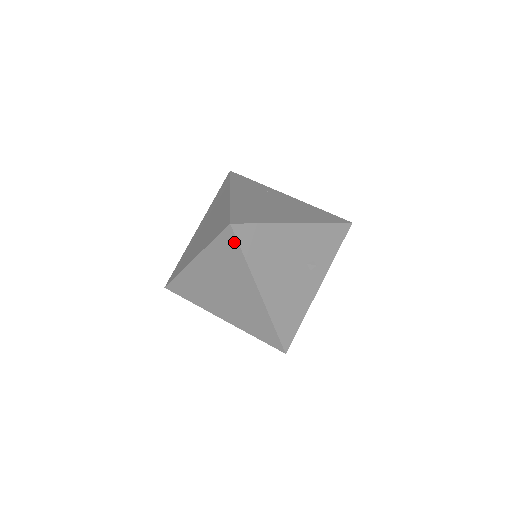
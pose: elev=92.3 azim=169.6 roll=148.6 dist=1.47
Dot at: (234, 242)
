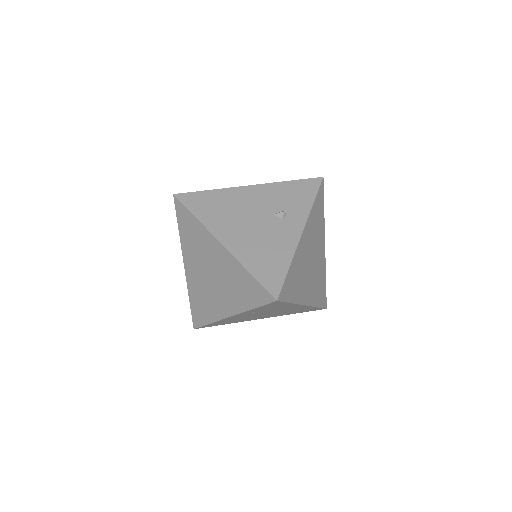
Dot at: (183, 209)
